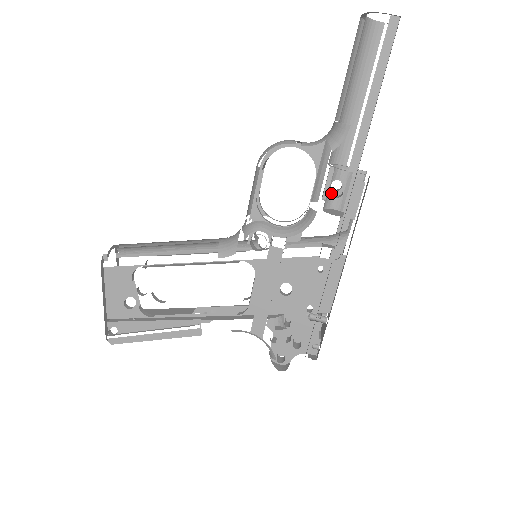
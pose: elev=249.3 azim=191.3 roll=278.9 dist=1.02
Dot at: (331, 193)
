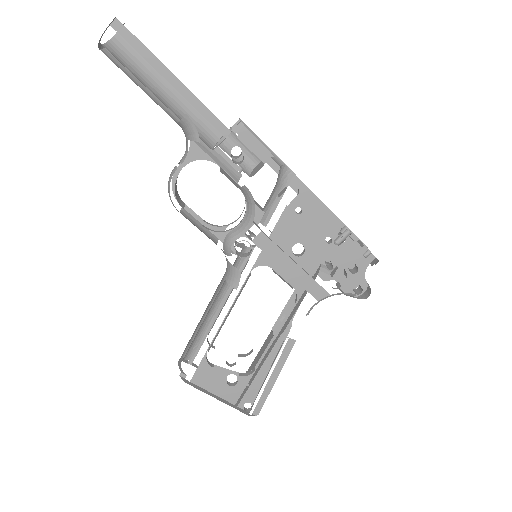
Dot at: (237, 163)
